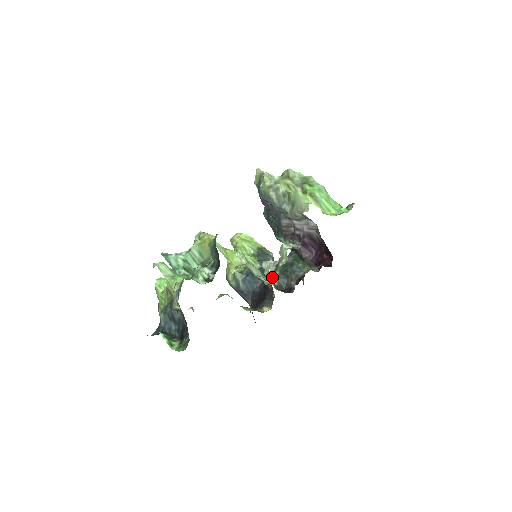
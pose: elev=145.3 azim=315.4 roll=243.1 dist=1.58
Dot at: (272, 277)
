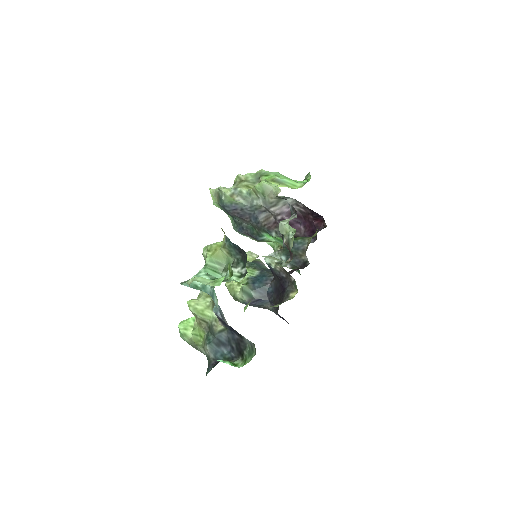
Dot at: occluded
